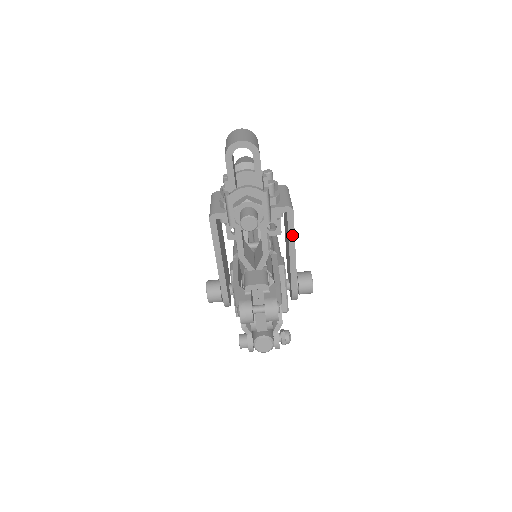
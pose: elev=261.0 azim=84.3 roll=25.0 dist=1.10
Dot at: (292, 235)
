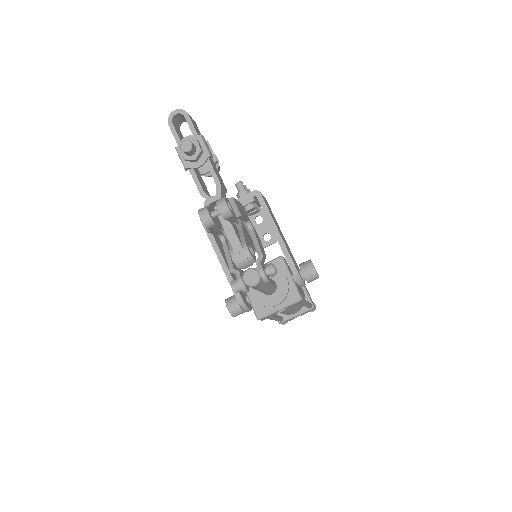
Dot at: (268, 213)
